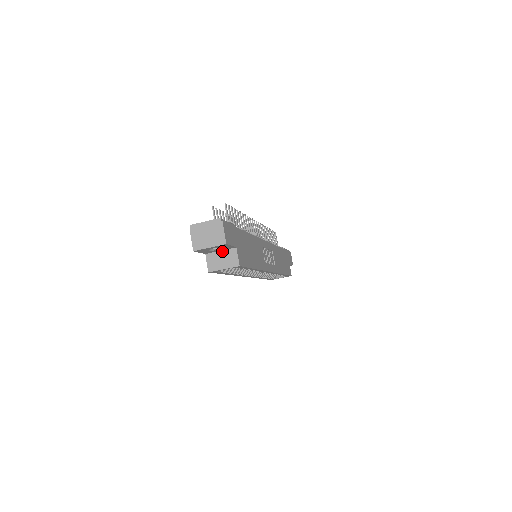
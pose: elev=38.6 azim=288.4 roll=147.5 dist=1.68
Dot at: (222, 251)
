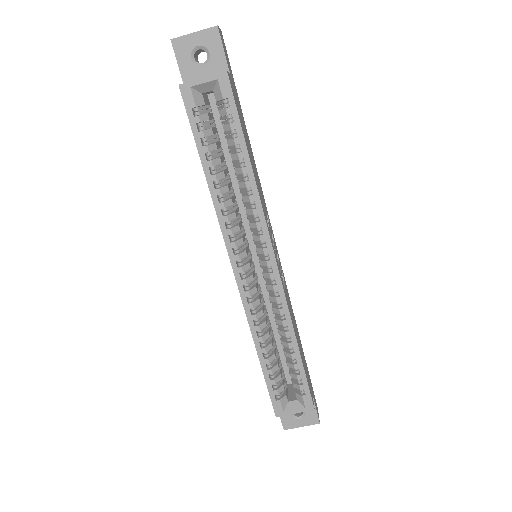
Dot at: occluded
